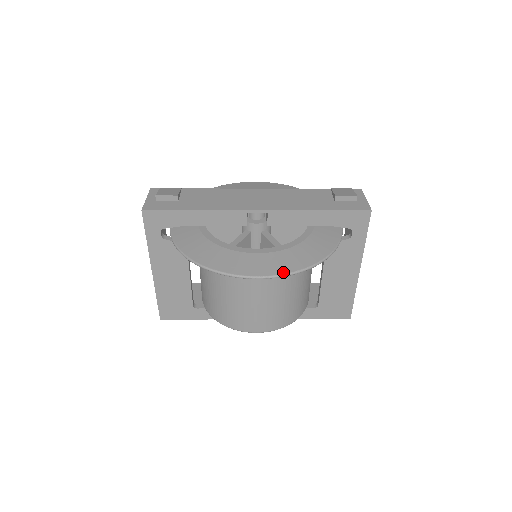
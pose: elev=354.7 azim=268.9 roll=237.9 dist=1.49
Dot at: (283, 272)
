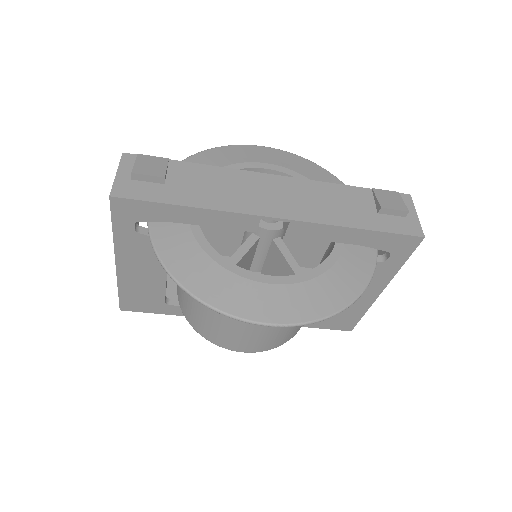
Dot at: (303, 319)
